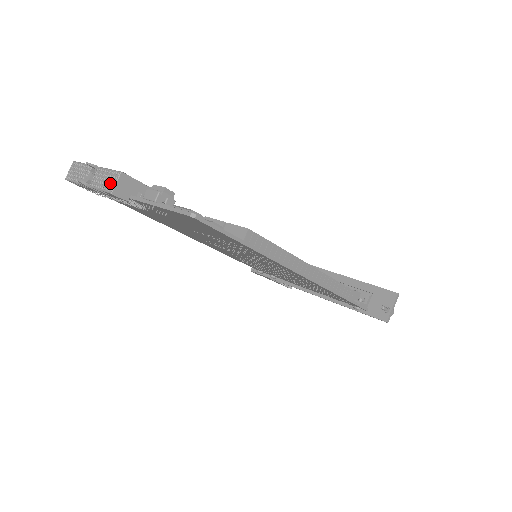
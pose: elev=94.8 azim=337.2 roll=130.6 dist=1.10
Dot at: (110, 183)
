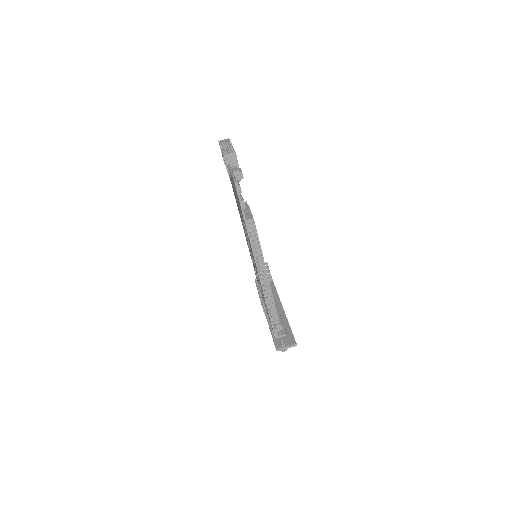
Dot at: (228, 152)
